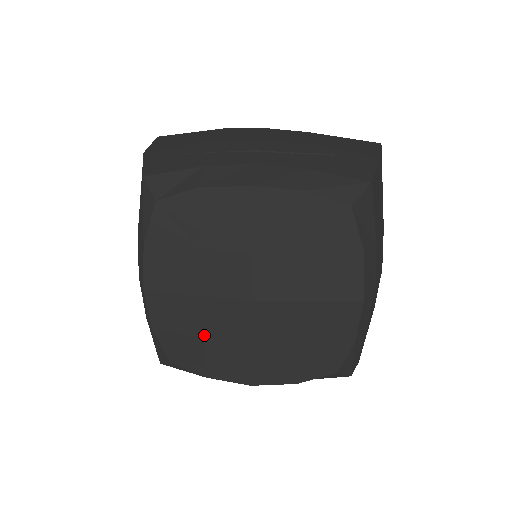
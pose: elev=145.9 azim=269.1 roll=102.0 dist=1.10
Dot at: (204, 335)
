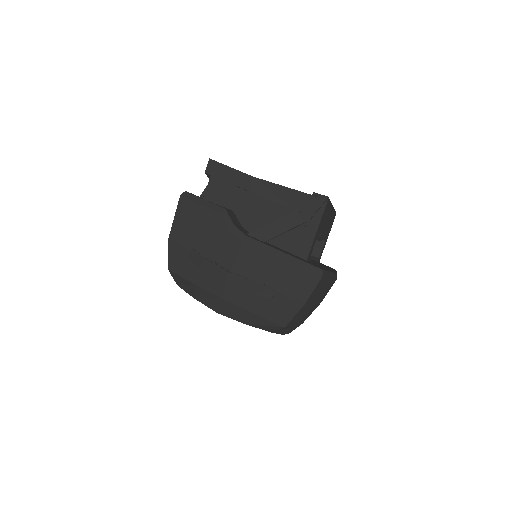
Dot at: occluded
